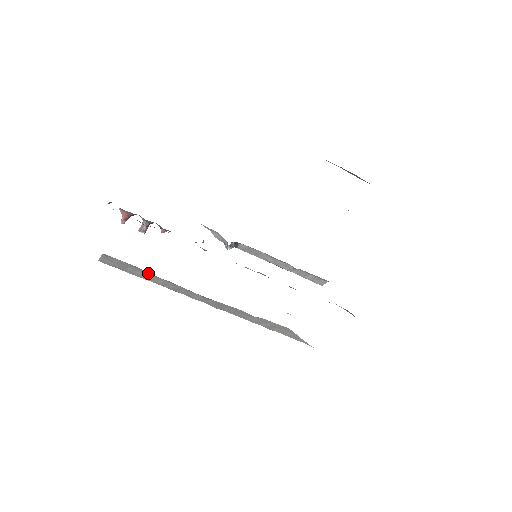
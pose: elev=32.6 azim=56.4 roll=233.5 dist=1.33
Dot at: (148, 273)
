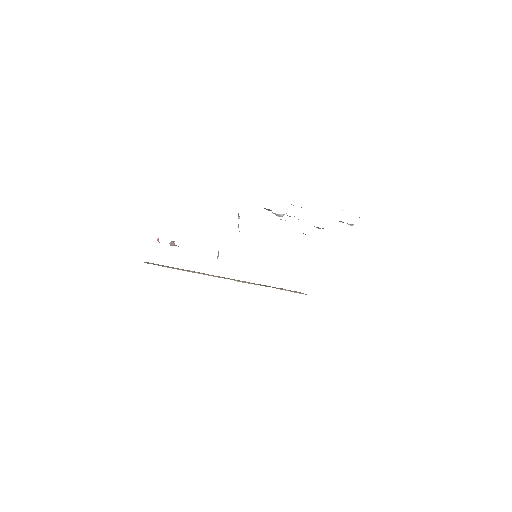
Dot at: occluded
